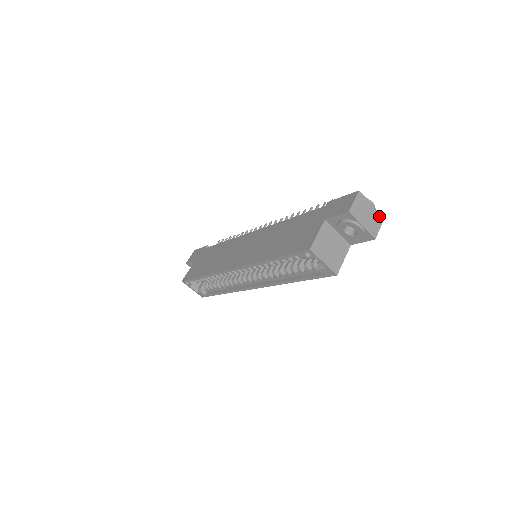
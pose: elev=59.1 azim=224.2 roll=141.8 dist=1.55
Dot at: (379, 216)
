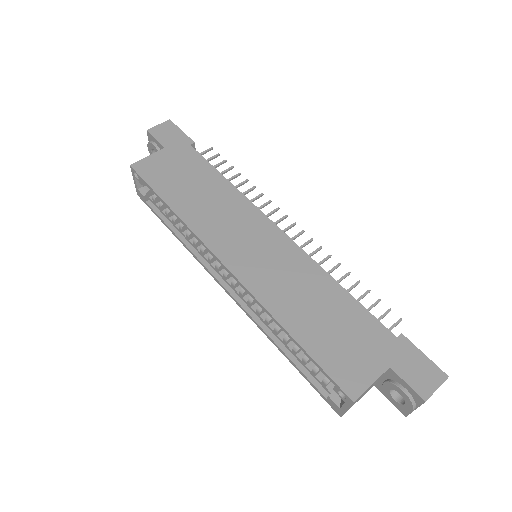
Dot at: occluded
